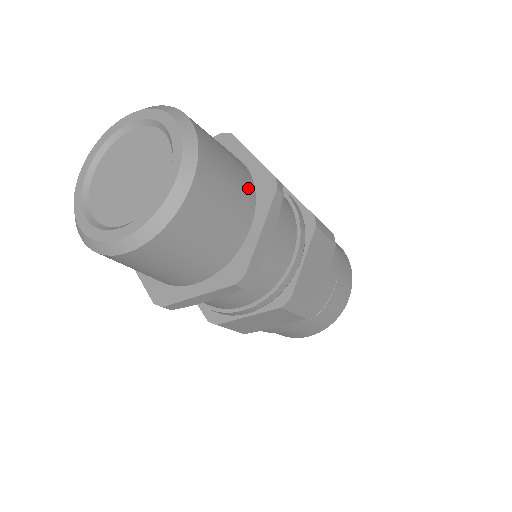
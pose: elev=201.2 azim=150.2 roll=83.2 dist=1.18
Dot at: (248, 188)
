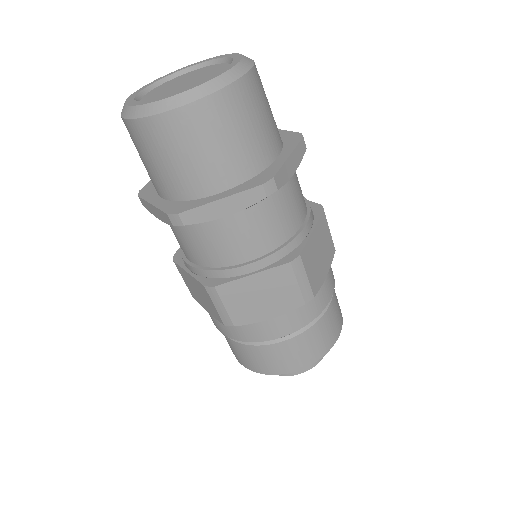
Dot at: occluded
